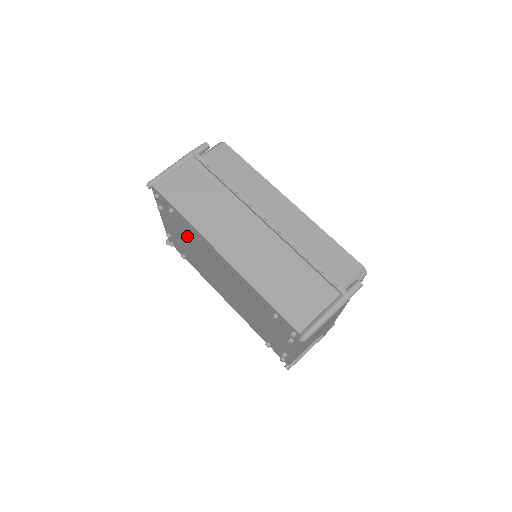
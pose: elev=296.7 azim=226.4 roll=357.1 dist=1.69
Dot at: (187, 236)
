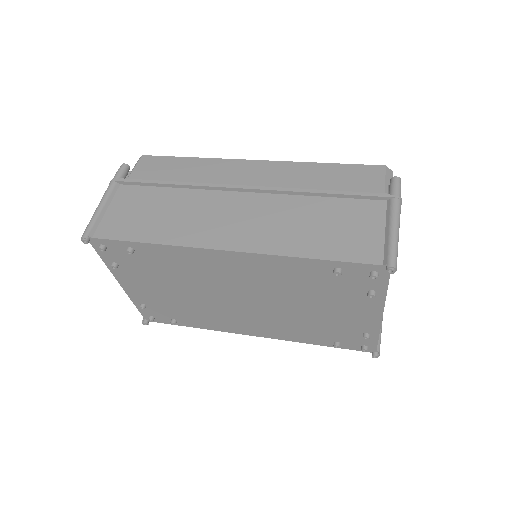
Dot at: (166, 276)
